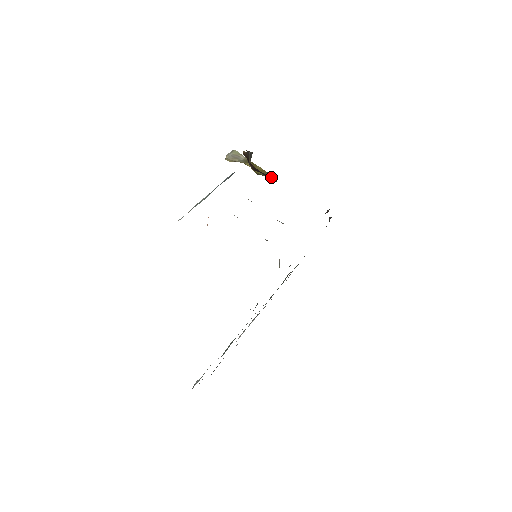
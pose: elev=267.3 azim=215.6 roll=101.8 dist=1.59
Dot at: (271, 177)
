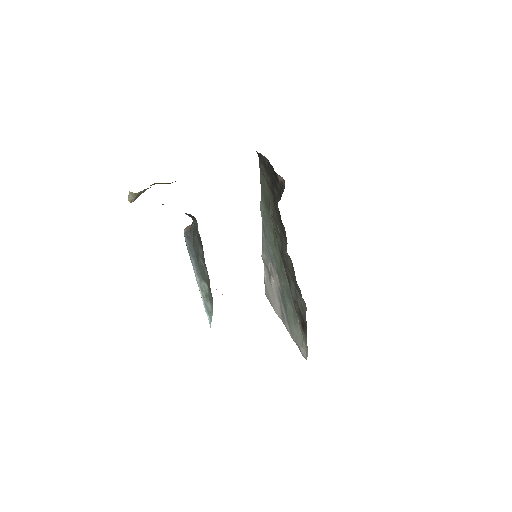
Dot at: occluded
